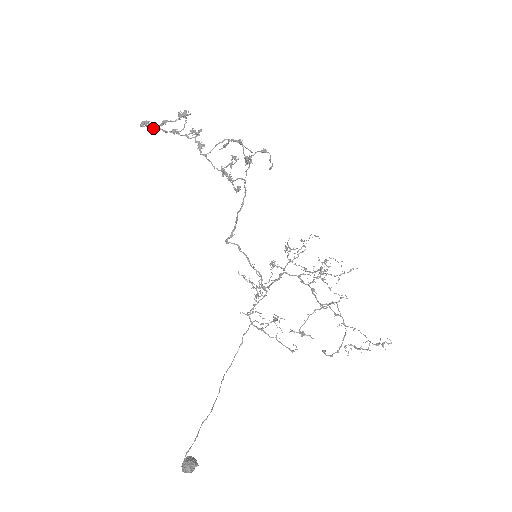
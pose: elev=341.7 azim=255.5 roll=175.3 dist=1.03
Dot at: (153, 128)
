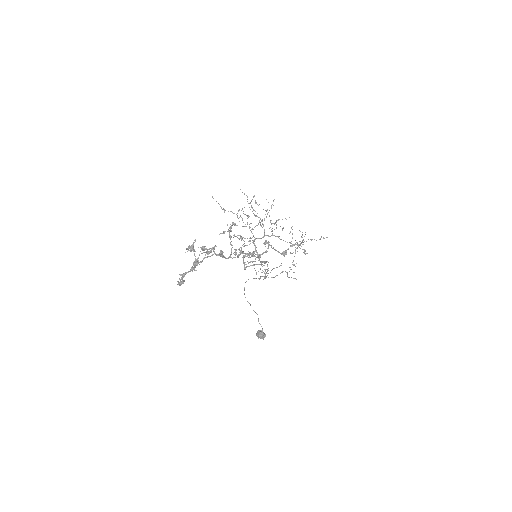
Dot at: (184, 276)
